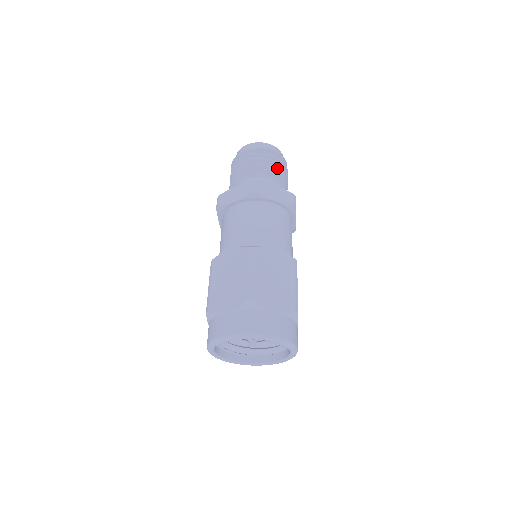
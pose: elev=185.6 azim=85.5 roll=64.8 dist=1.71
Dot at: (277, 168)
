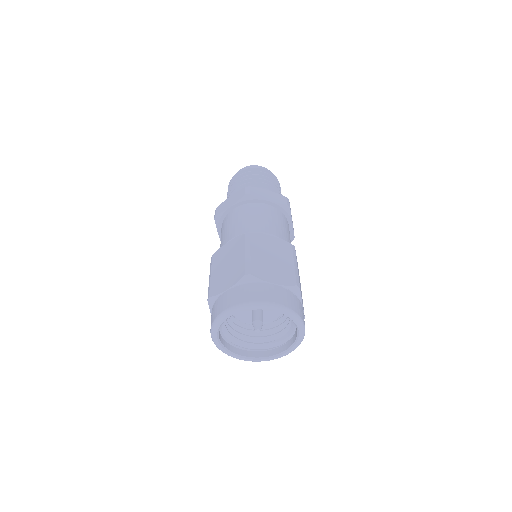
Dot at: (269, 182)
